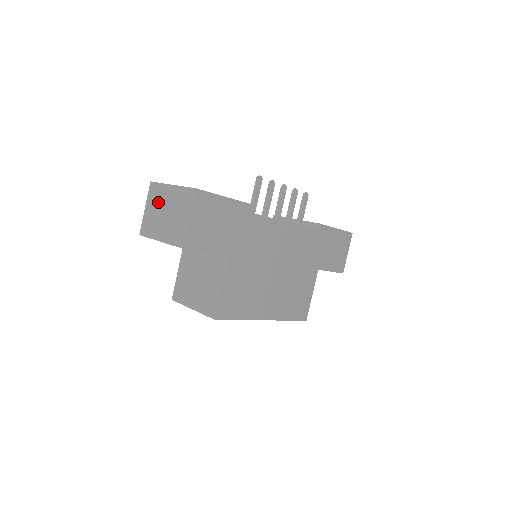
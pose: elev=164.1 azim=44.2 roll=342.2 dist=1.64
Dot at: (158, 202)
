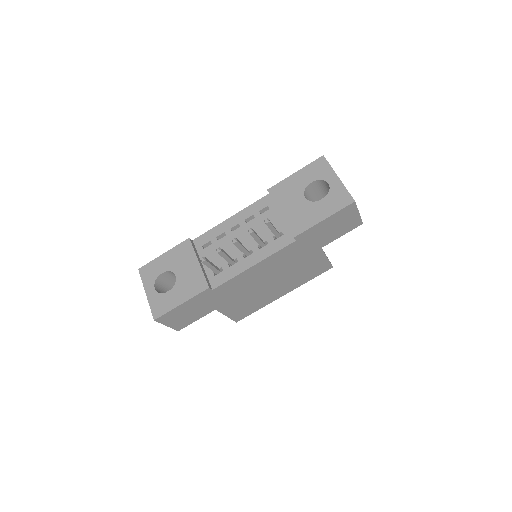
Dot at: occluded
